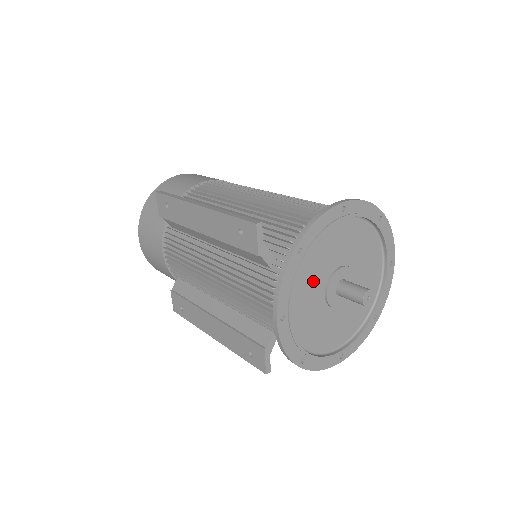
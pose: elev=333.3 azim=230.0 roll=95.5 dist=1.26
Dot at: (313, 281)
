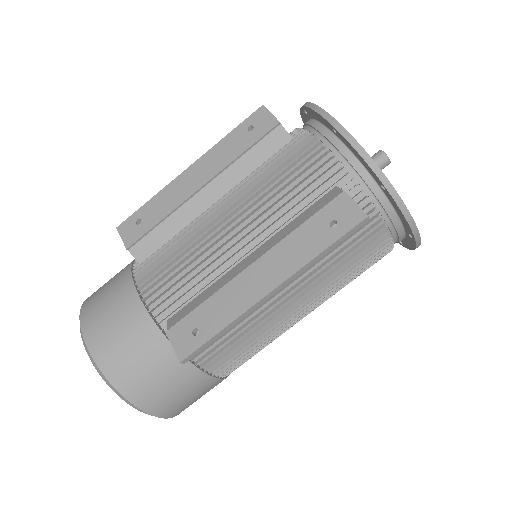
Dot at: occluded
